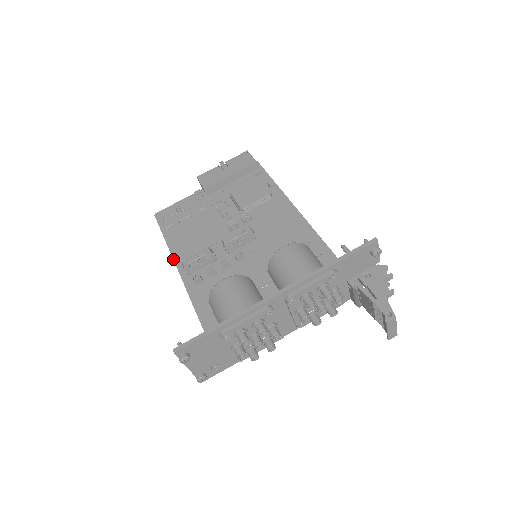
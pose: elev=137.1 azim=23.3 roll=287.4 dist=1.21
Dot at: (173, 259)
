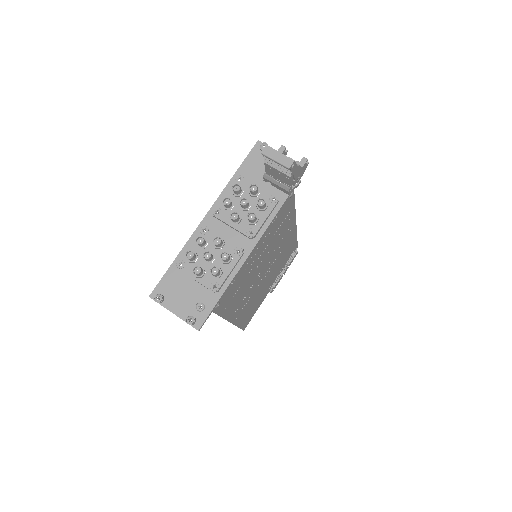
Dot at: occluded
